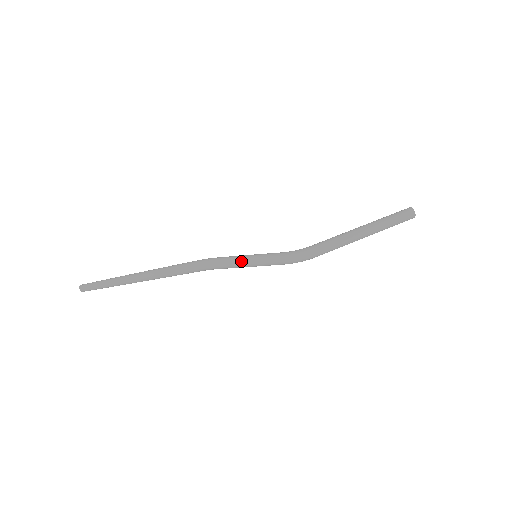
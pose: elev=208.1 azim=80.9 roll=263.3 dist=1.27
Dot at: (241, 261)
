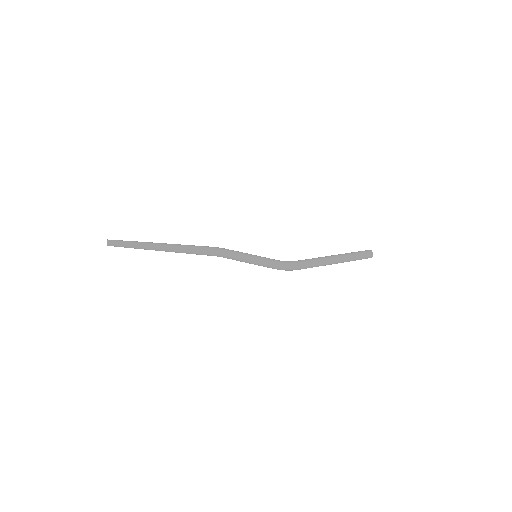
Dot at: (245, 259)
